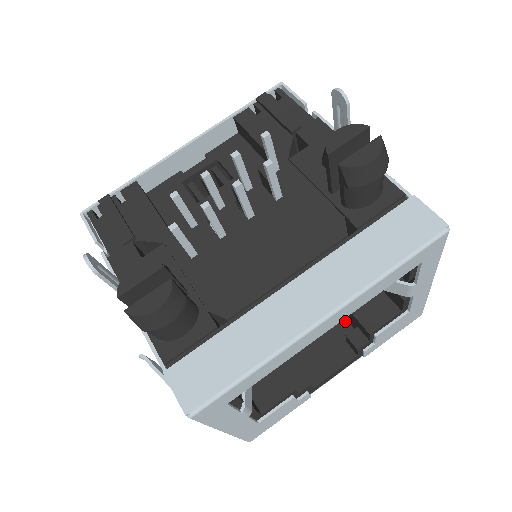
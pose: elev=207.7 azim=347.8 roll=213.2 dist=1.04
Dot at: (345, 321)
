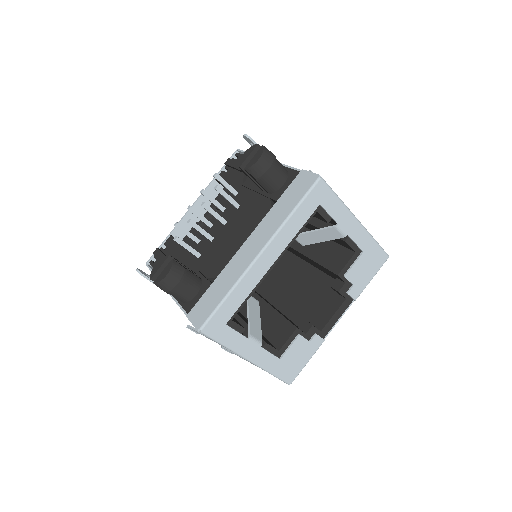
Dot at: occluded
